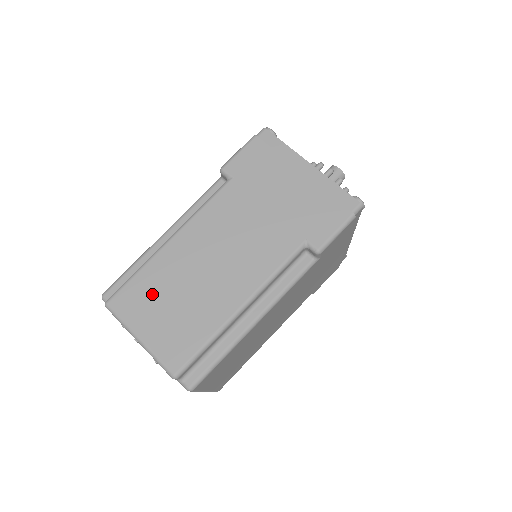
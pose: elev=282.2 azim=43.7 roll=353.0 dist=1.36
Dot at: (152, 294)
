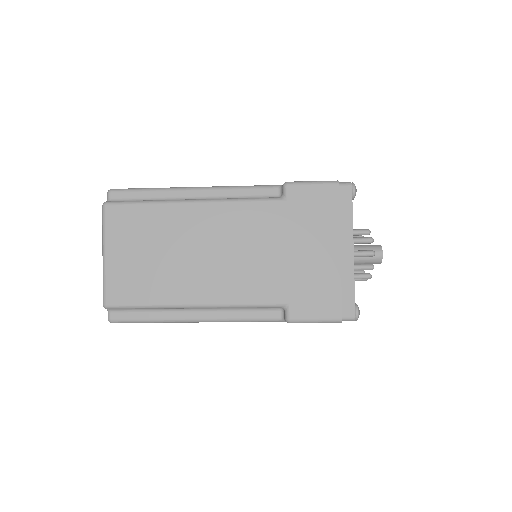
Dot at: (143, 231)
